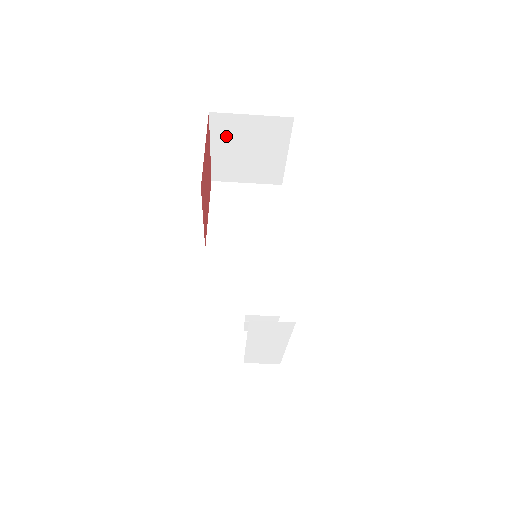
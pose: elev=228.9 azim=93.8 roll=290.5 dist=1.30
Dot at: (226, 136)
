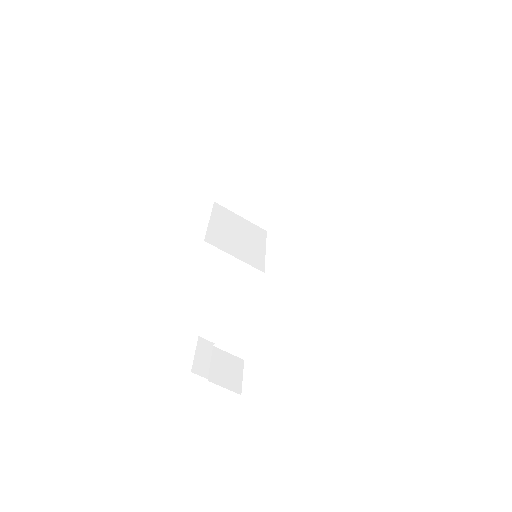
Dot at: (254, 165)
